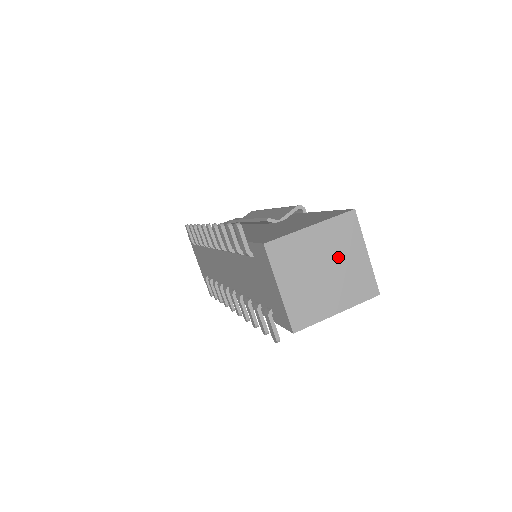
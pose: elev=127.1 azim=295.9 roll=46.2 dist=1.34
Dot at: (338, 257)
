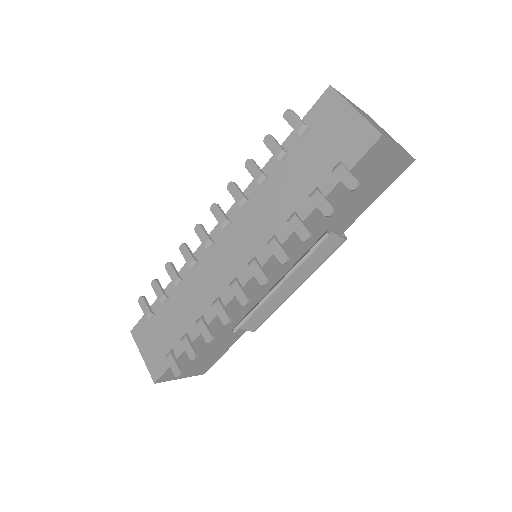
Dot at: occluded
